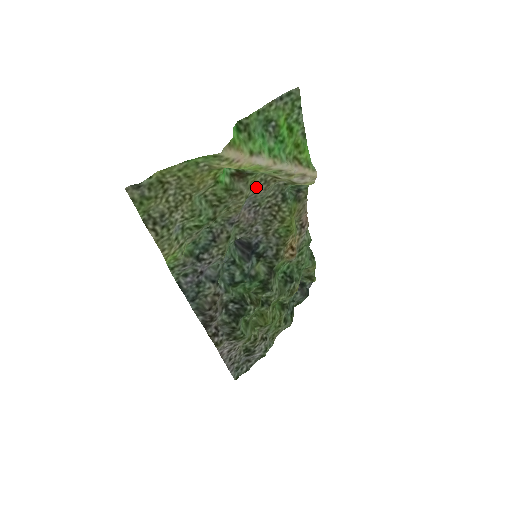
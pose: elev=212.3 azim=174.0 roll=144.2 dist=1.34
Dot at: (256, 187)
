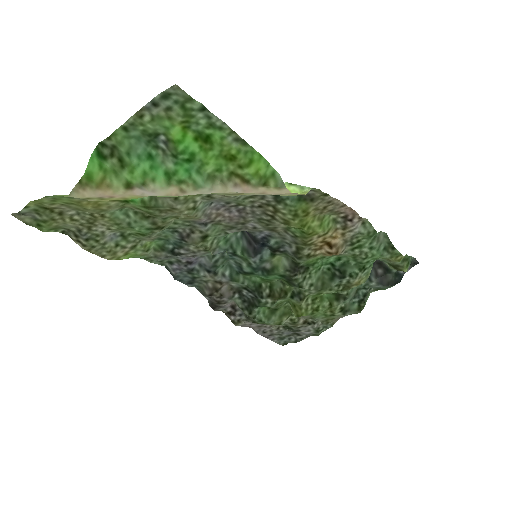
Dot at: (205, 196)
